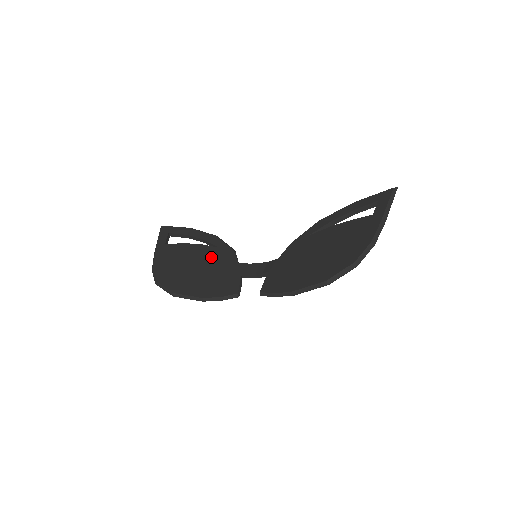
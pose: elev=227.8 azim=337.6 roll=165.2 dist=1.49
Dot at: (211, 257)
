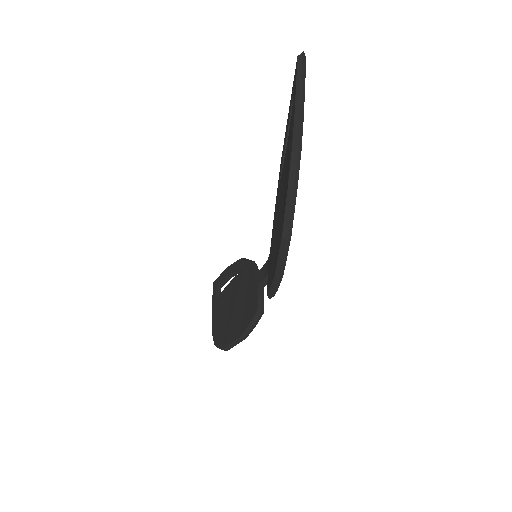
Dot at: (239, 286)
